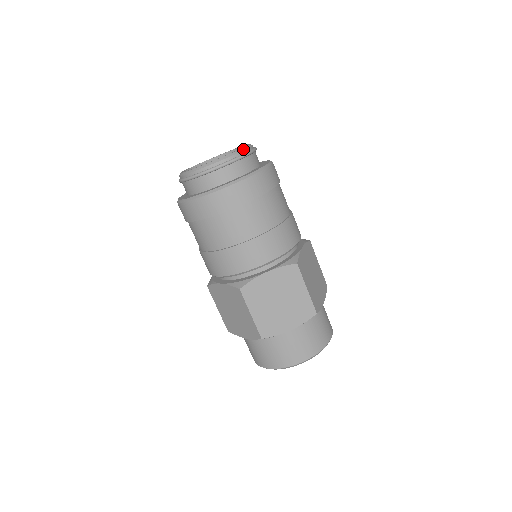
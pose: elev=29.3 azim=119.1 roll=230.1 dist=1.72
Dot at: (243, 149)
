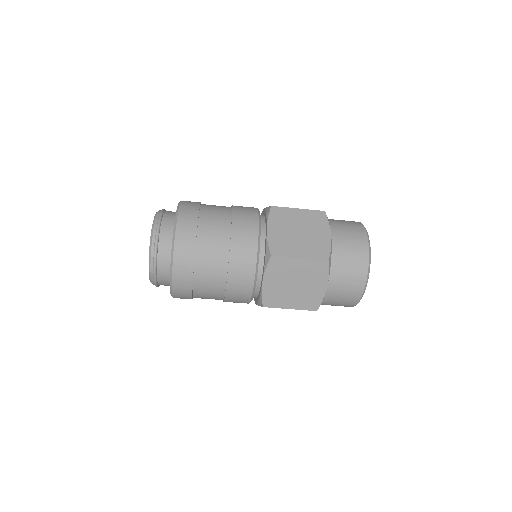
Dot at: (151, 238)
